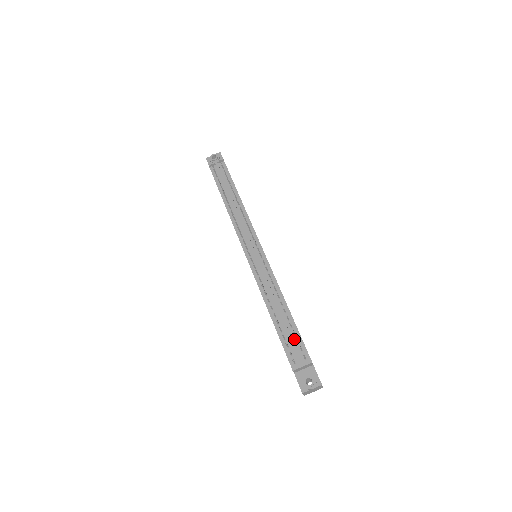
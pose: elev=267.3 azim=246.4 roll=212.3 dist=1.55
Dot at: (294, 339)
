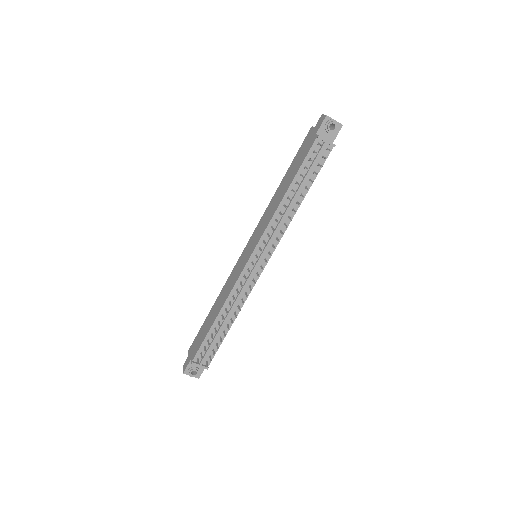
Dot at: (213, 346)
